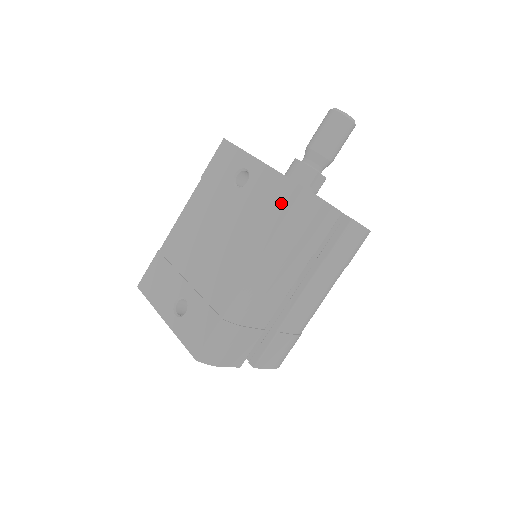
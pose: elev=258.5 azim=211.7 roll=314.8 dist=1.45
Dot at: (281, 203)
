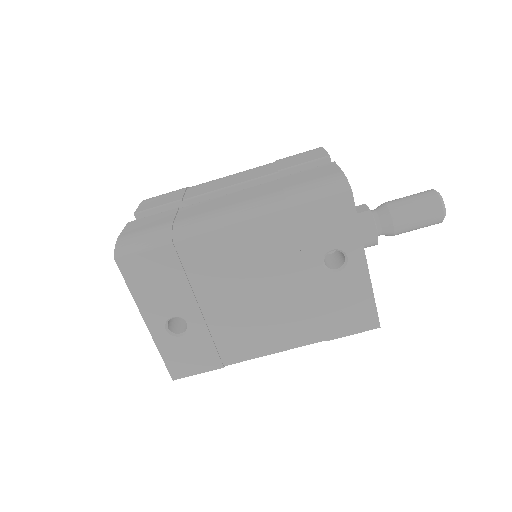
Dot at: (352, 322)
